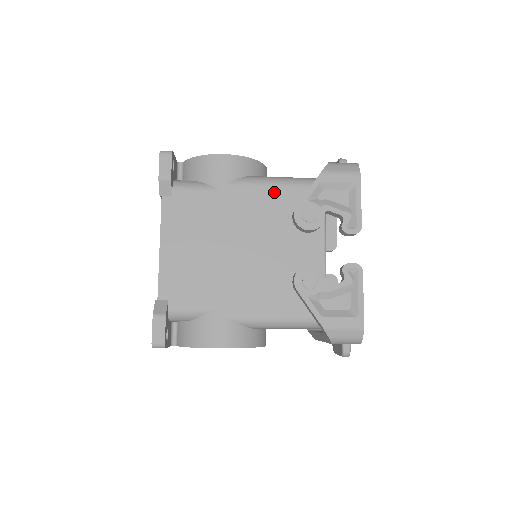
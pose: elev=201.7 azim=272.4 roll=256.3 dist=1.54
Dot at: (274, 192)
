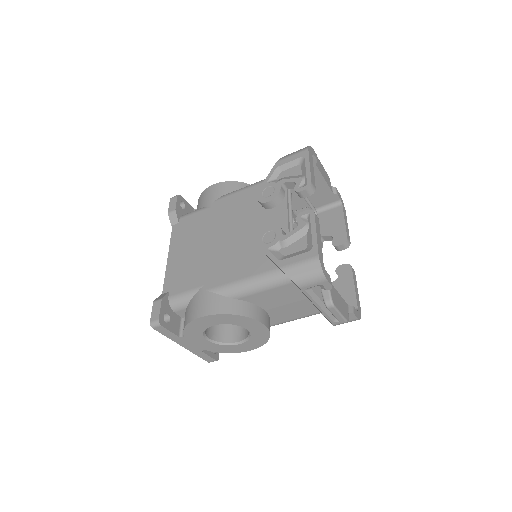
Dot at: (248, 192)
